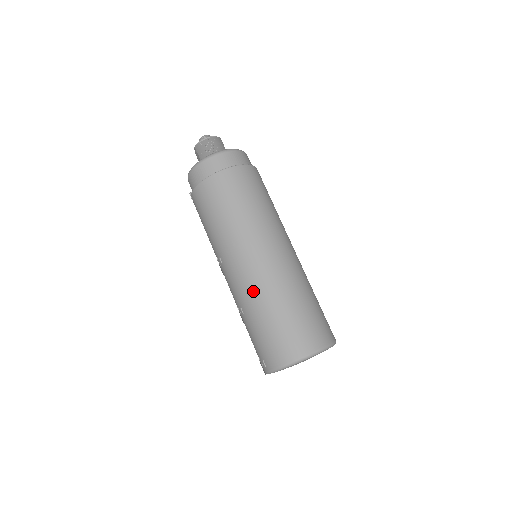
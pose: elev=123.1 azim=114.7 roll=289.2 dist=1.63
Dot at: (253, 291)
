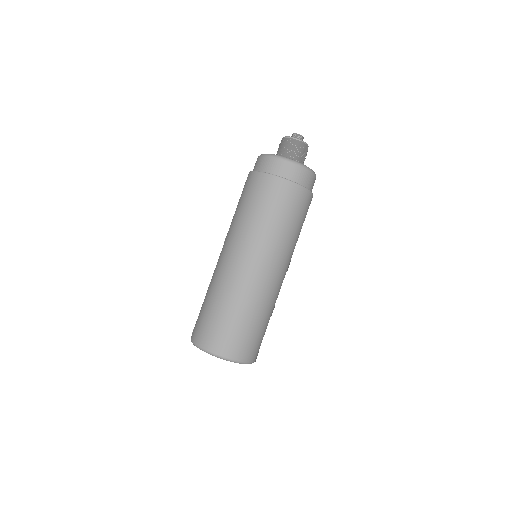
Dot at: (216, 278)
